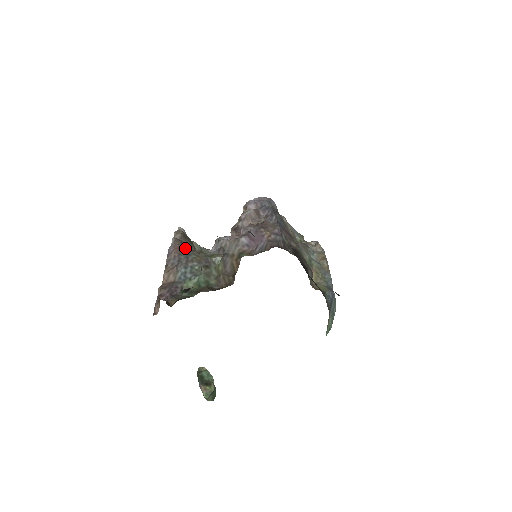
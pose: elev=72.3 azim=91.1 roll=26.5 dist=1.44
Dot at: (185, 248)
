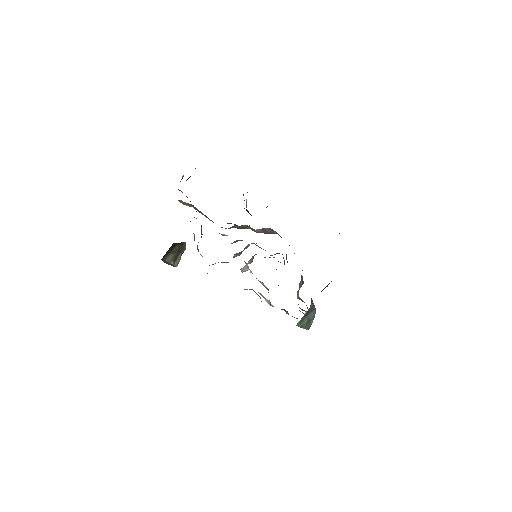
Dot at: occluded
